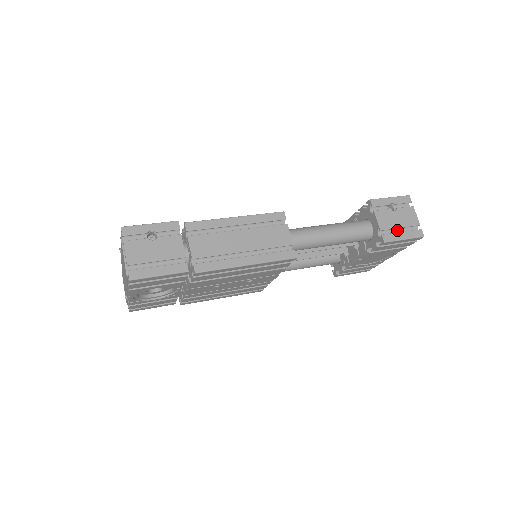
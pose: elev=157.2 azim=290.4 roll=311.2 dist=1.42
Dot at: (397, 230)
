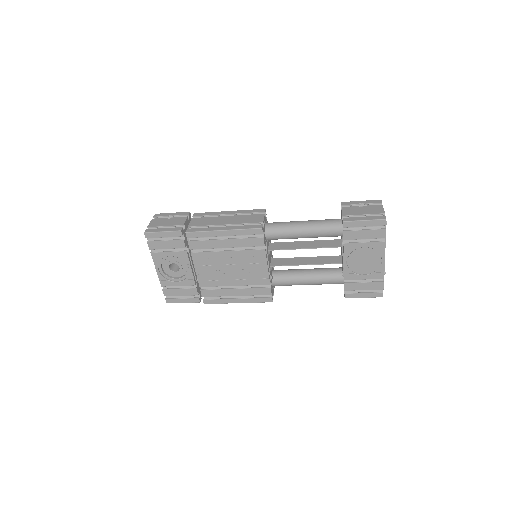
Dot at: occluded
